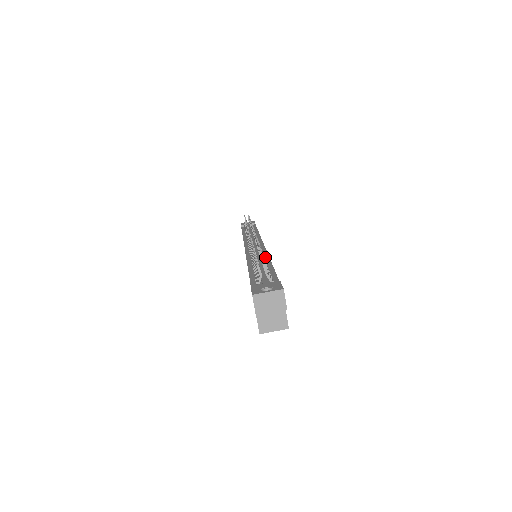
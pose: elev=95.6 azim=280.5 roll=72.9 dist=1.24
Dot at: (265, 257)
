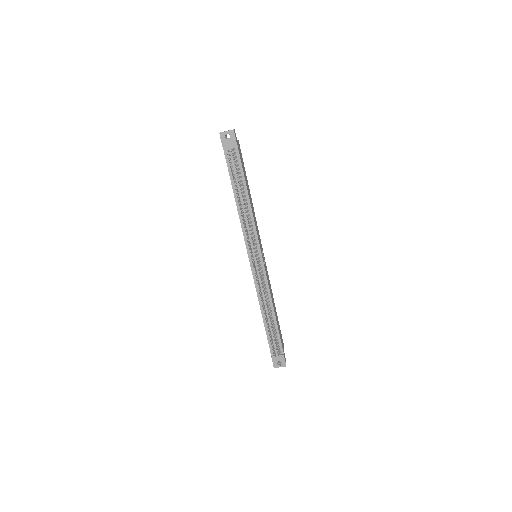
Dot at: (269, 300)
